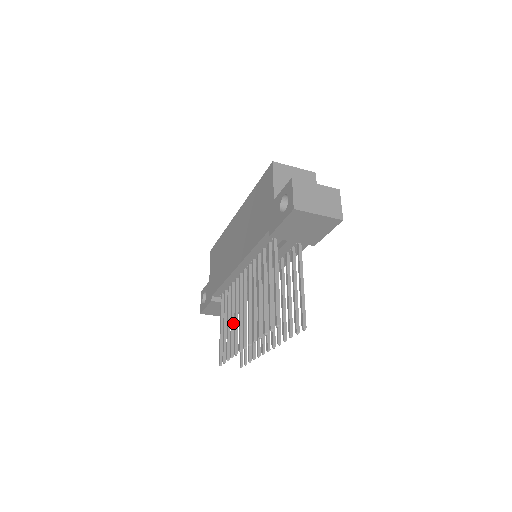
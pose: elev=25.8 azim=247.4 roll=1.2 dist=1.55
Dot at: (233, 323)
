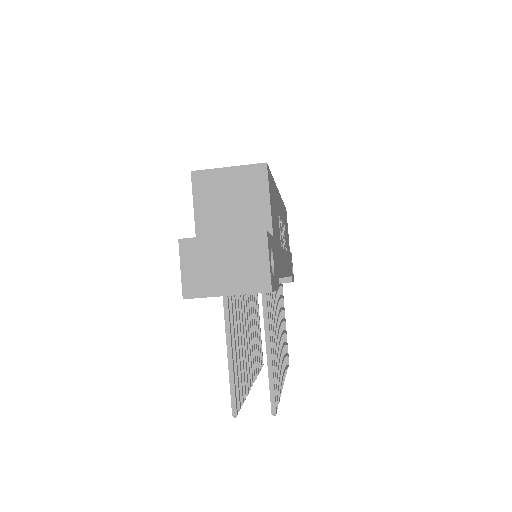
Dot at: occluded
